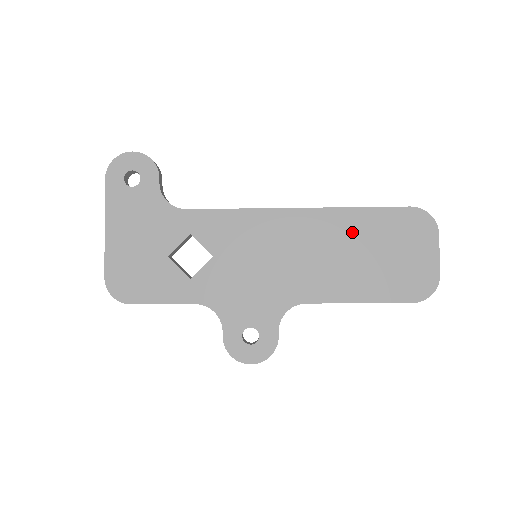
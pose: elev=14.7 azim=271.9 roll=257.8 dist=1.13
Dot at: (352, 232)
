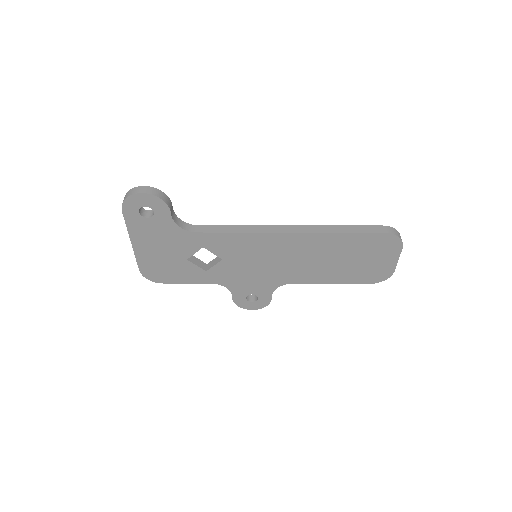
Dot at: (334, 247)
